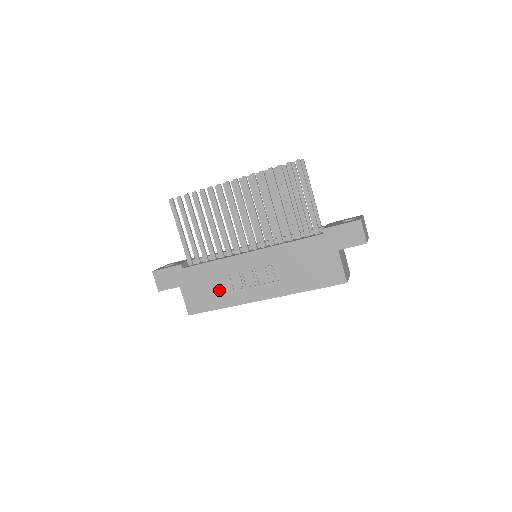
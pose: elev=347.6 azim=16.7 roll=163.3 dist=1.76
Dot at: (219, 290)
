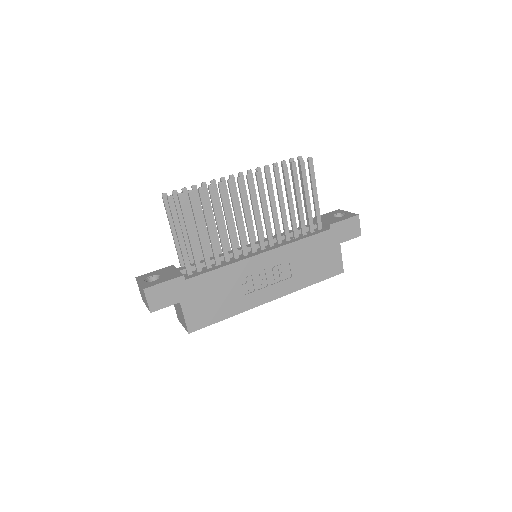
Dot at: (227, 298)
